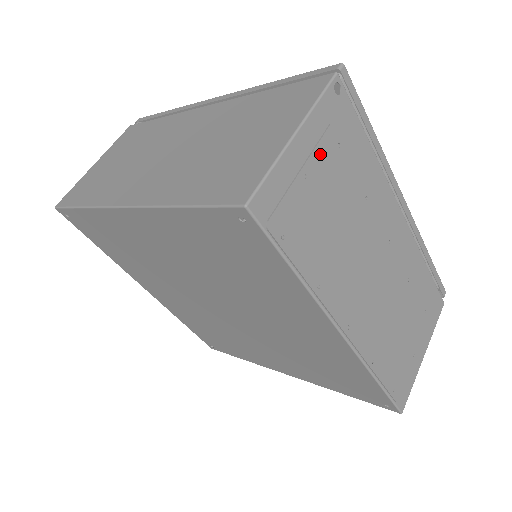
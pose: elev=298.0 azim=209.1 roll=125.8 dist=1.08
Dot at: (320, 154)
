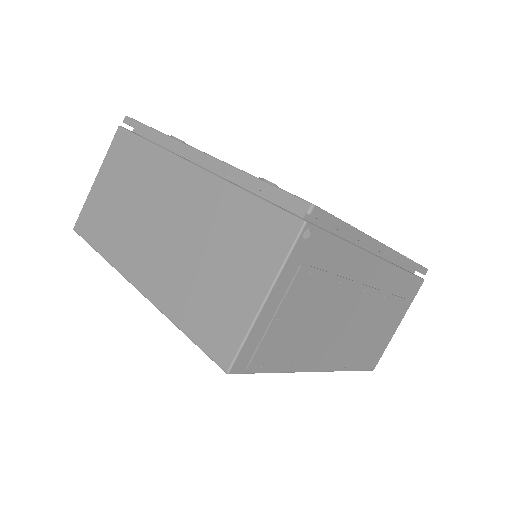
Dot at: (291, 295)
